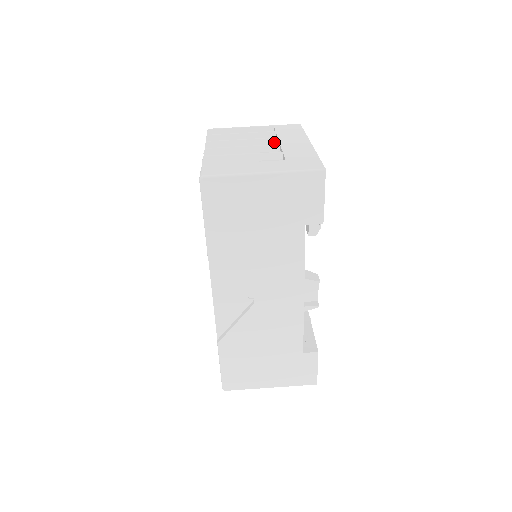
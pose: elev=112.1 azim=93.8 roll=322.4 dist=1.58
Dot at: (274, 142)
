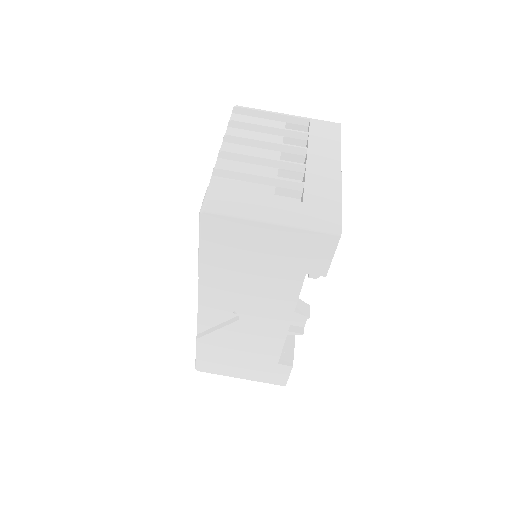
Dot at: (302, 153)
